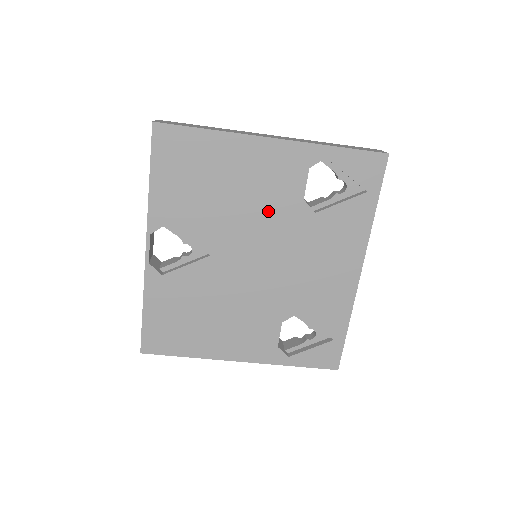
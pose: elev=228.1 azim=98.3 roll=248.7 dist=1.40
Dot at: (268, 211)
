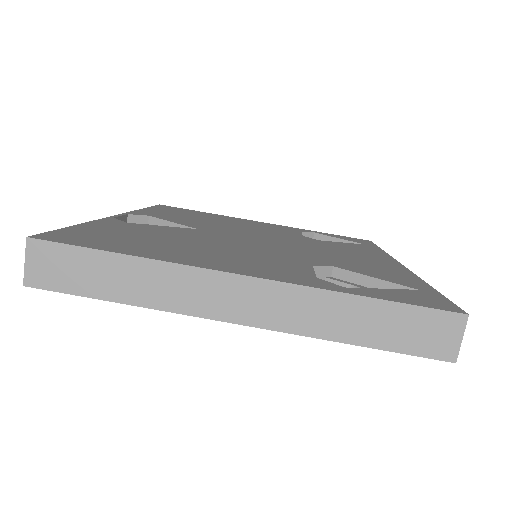
Dot at: (266, 232)
